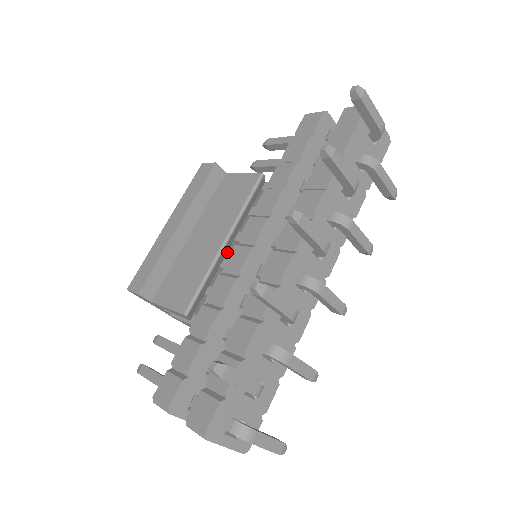
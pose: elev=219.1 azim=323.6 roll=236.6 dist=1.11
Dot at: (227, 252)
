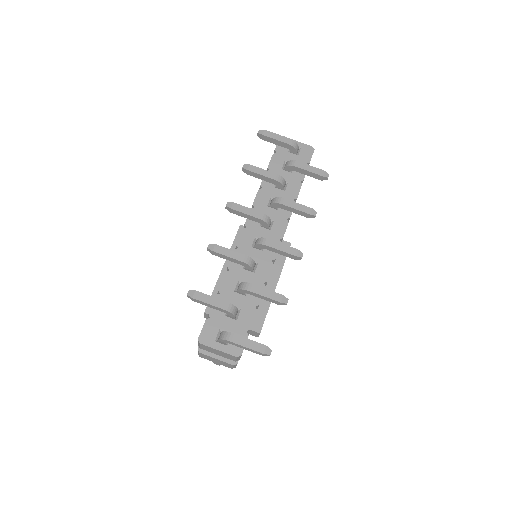
Dot at: occluded
